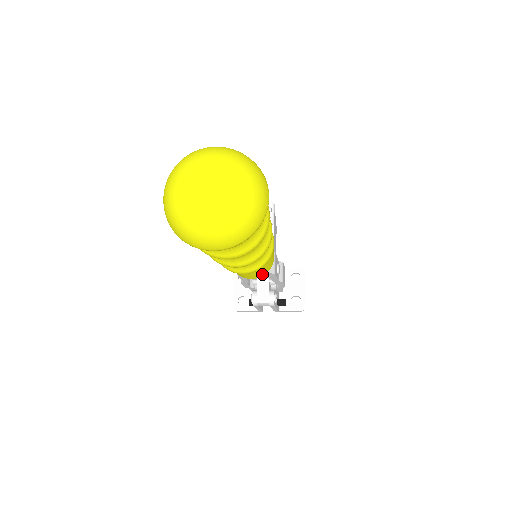
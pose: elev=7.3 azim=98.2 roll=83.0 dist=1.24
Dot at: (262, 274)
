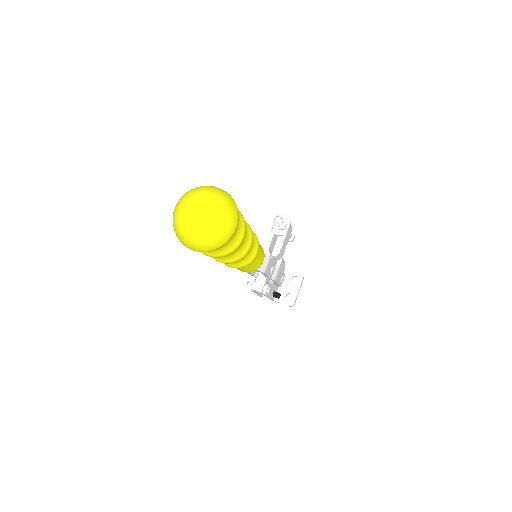
Dot at: (250, 271)
